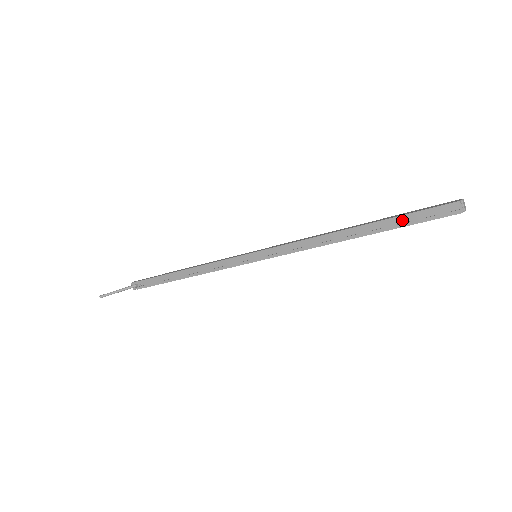
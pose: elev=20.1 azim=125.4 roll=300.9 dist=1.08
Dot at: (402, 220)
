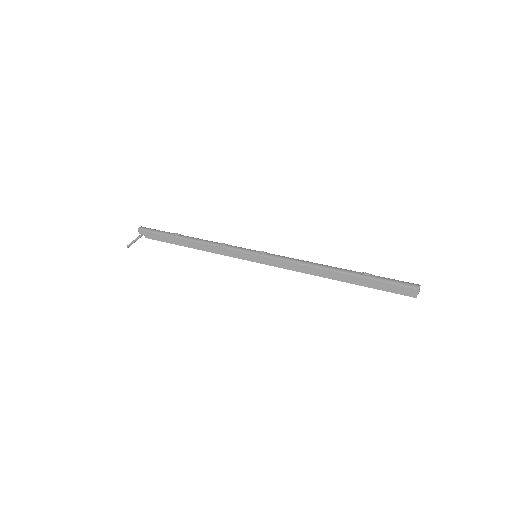
Dot at: (375, 284)
